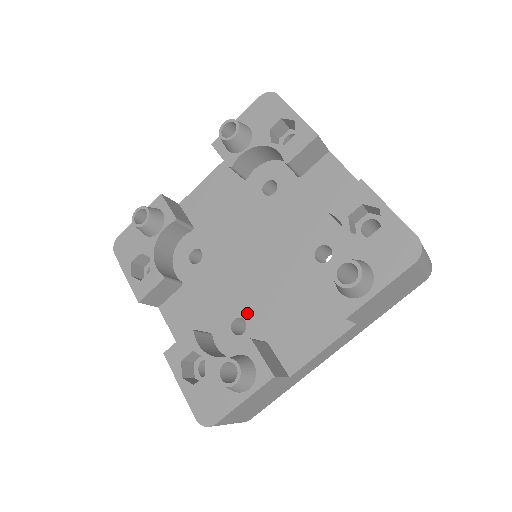
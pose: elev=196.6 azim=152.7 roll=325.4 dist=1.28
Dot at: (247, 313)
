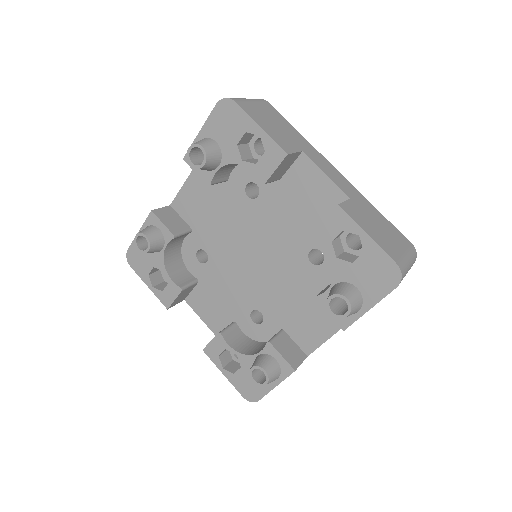
Dot at: (261, 307)
